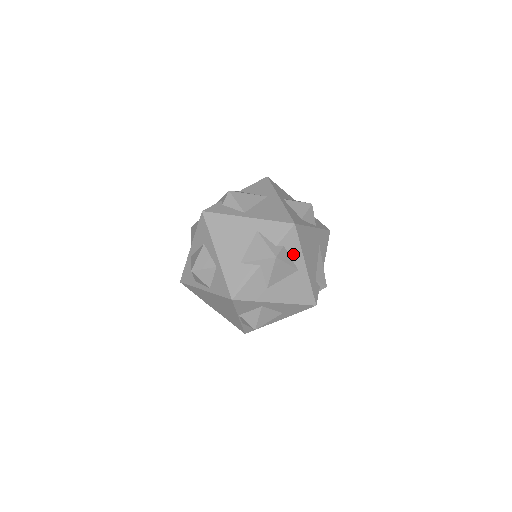
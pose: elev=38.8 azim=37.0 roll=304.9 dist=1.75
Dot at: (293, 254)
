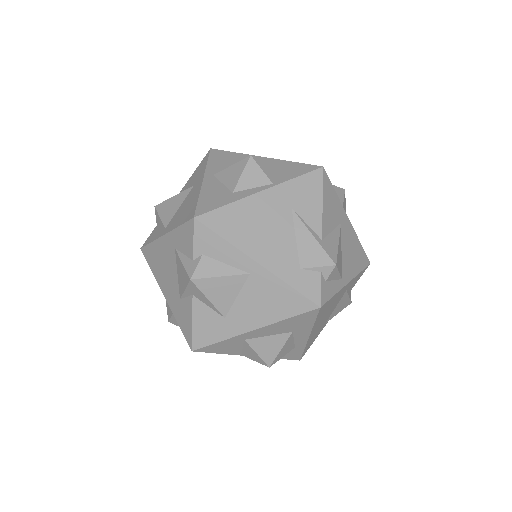
Dot at: (225, 257)
